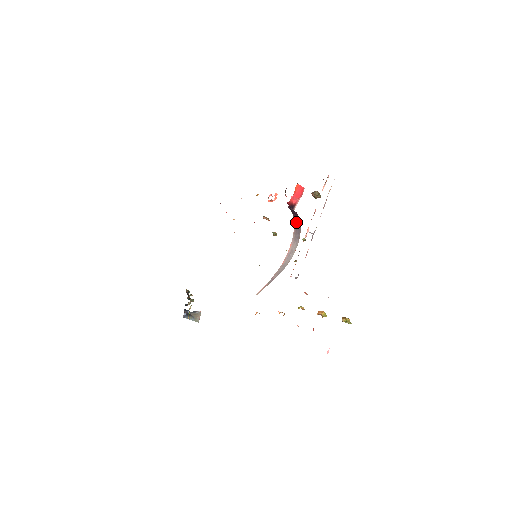
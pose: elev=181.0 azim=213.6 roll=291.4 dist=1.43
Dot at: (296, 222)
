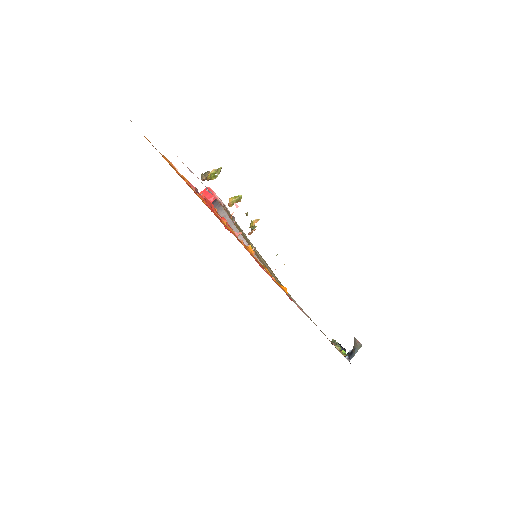
Dot at: occluded
